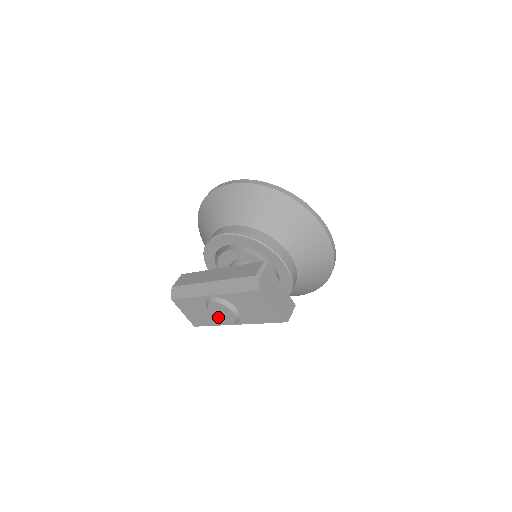
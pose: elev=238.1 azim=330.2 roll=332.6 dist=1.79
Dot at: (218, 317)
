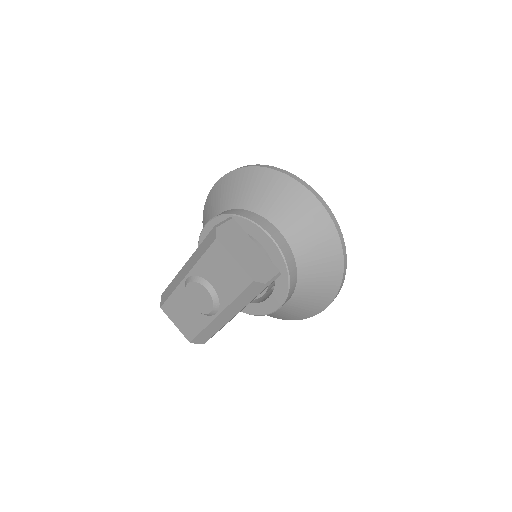
Dot at: (198, 307)
